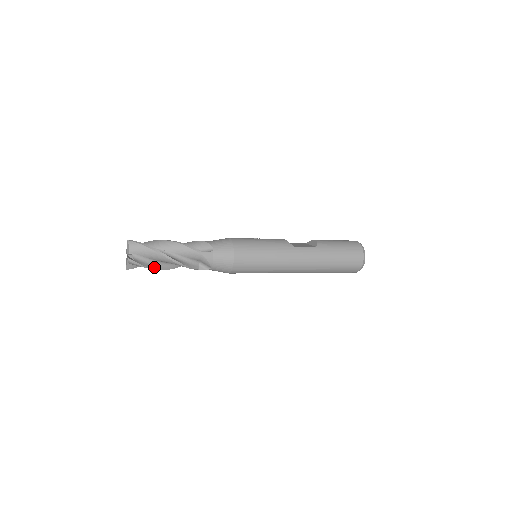
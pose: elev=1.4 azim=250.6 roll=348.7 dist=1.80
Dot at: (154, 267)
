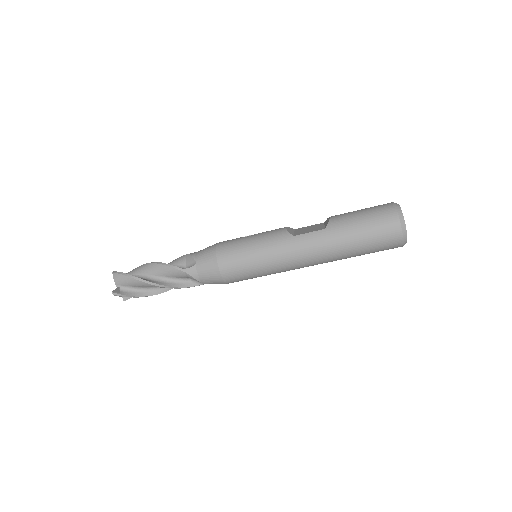
Dot at: (144, 294)
